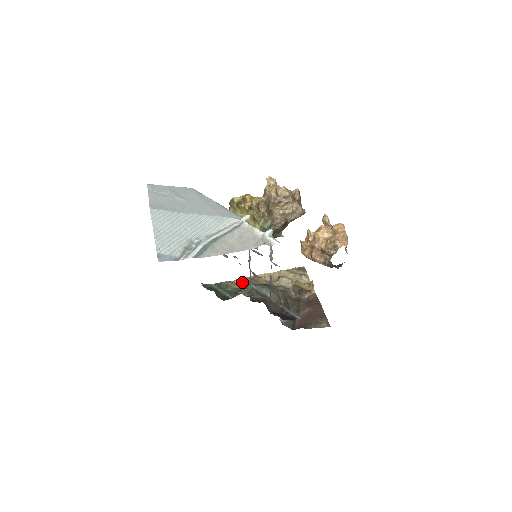
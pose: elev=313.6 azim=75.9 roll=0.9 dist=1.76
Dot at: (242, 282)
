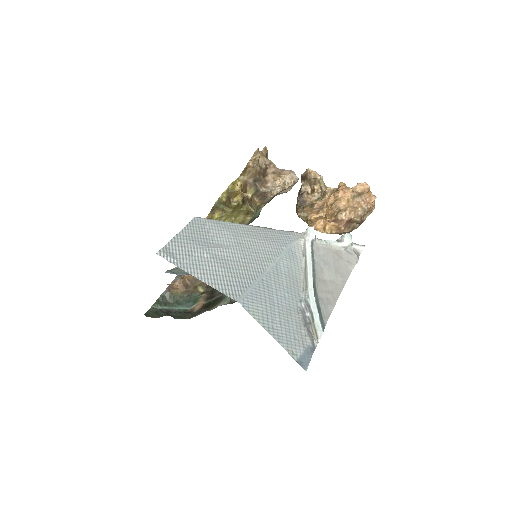
Dot at: (182, 281)
